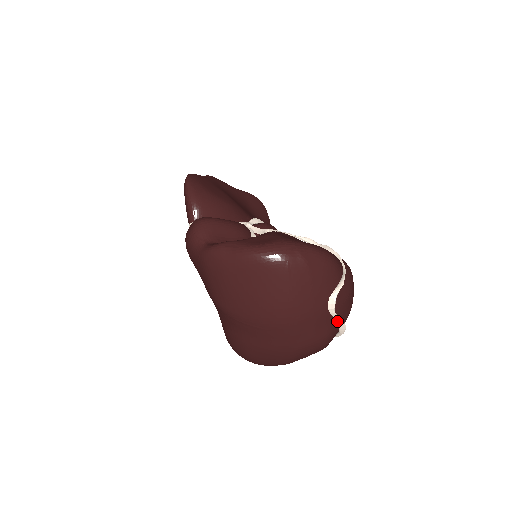
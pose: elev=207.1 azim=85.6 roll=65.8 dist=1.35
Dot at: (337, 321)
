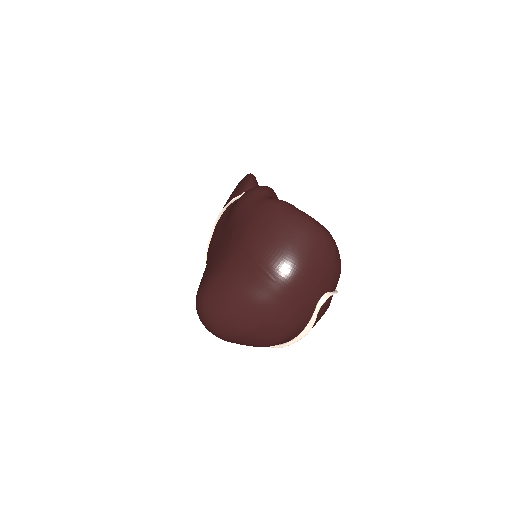
Dot at: (312, 319)
